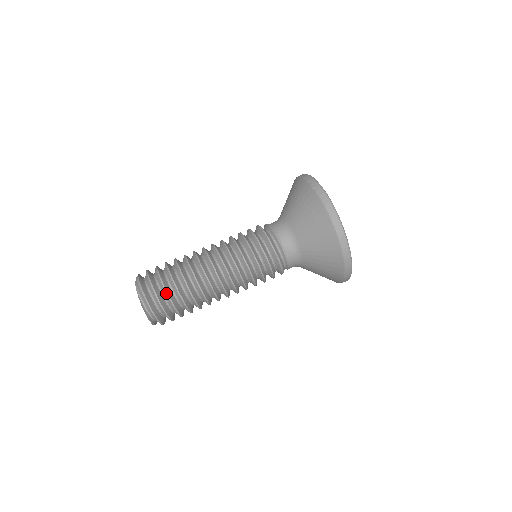
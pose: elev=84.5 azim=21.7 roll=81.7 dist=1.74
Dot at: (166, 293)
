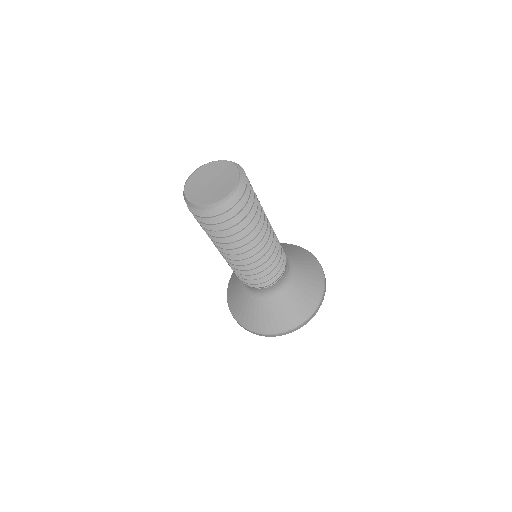
Dot at: occluded
